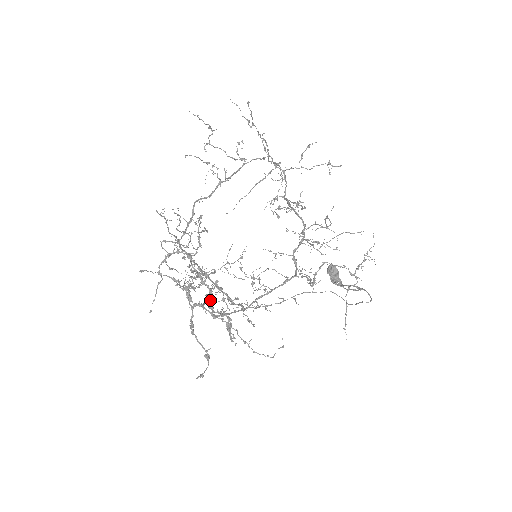
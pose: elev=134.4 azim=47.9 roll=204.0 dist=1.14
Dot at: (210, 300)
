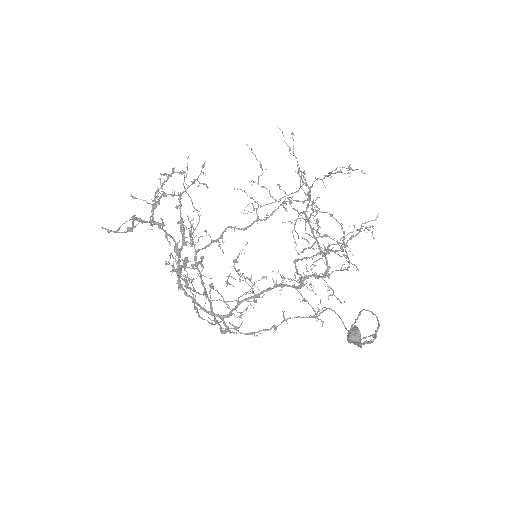
Dot at: (181, 249)
